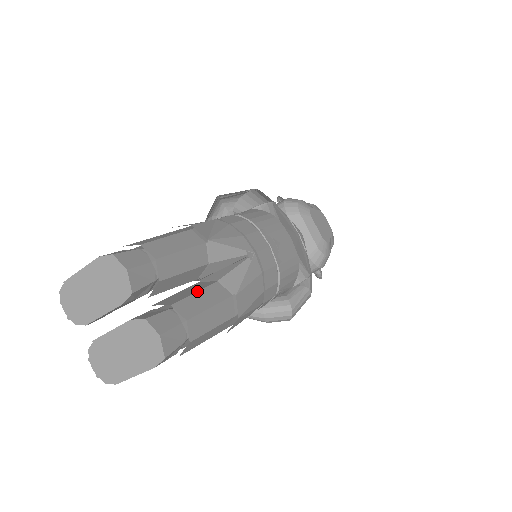
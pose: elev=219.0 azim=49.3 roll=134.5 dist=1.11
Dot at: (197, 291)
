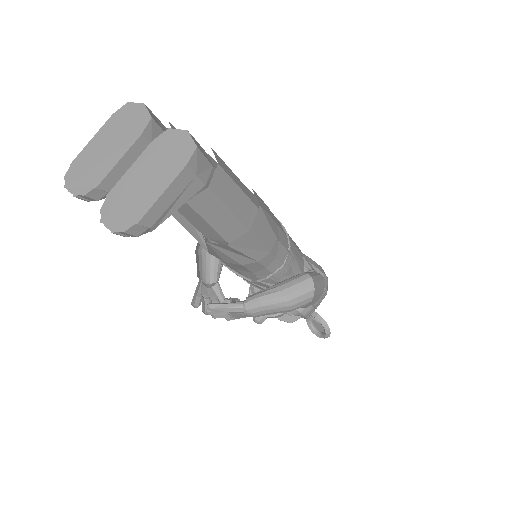
Dot at: occluded
